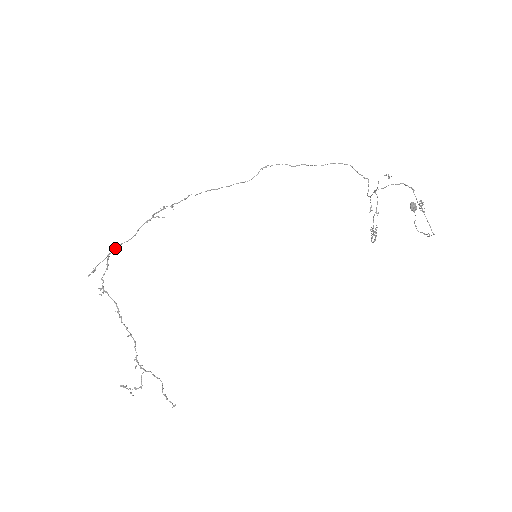
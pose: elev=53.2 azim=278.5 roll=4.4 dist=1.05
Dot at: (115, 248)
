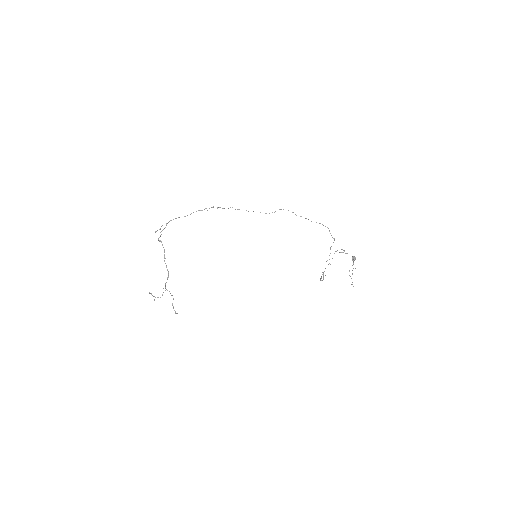
Dot at: (175, 218)
